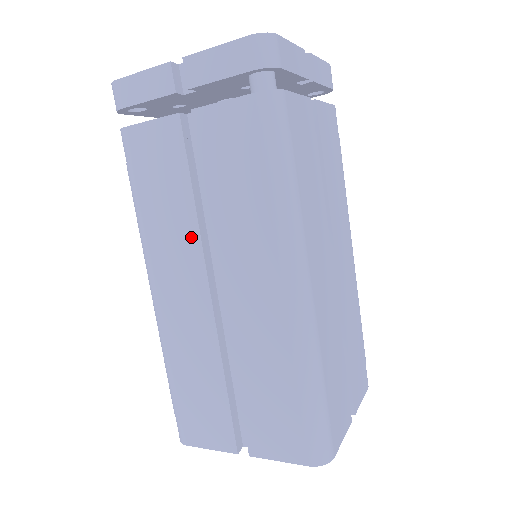
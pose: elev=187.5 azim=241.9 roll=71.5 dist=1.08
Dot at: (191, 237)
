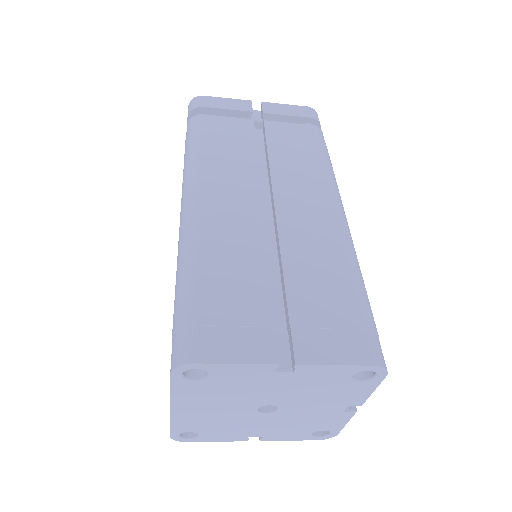
Dot at: (250, 175)
